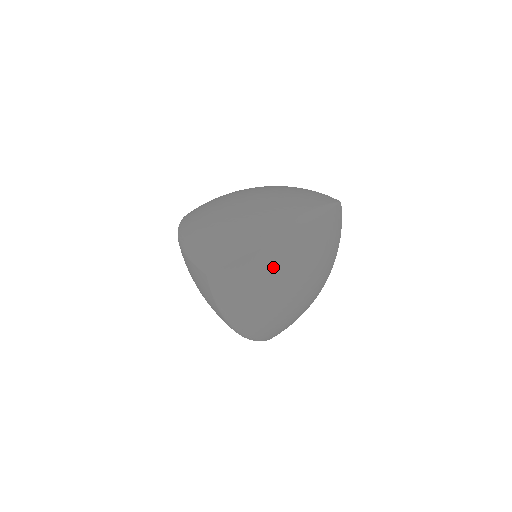
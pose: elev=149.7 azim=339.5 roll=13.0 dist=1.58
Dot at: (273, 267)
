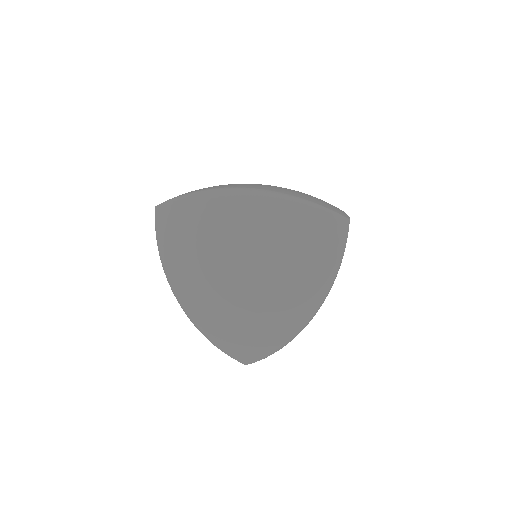
Dot at: (206, 225)
